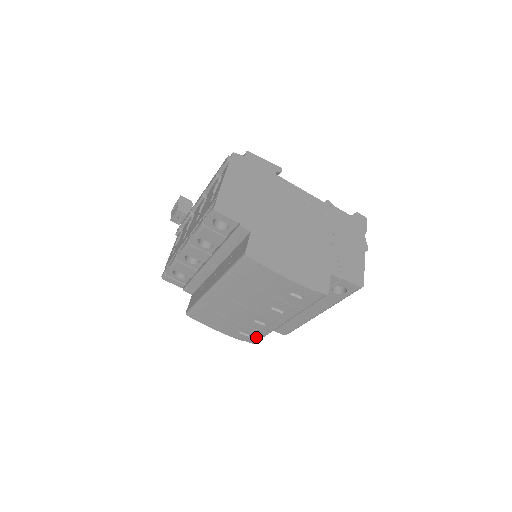
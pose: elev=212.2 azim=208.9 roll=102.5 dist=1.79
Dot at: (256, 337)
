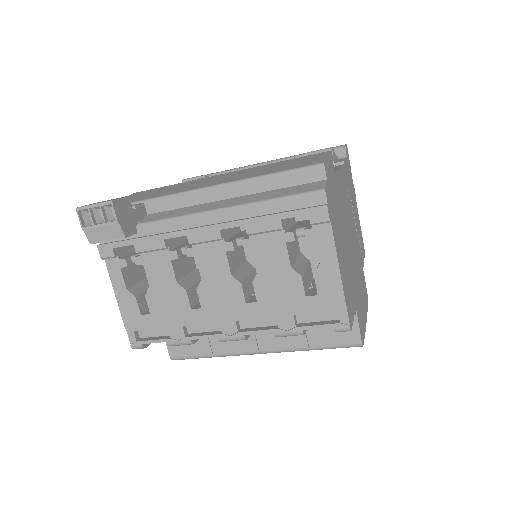
Dot at: occluded
